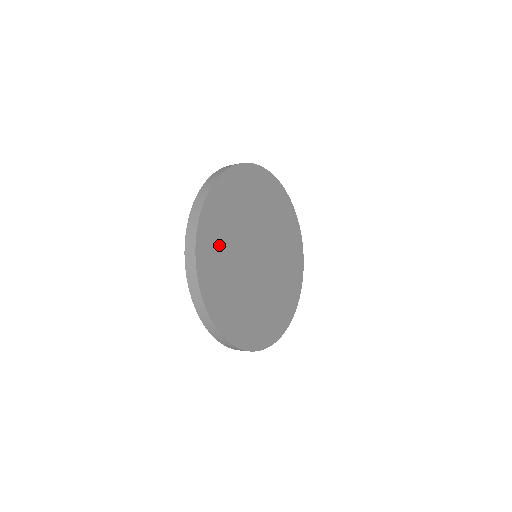
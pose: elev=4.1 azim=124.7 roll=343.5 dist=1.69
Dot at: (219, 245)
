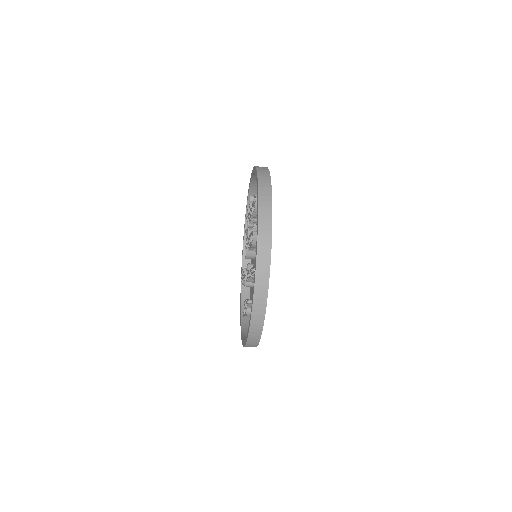
Dot at: occluded
